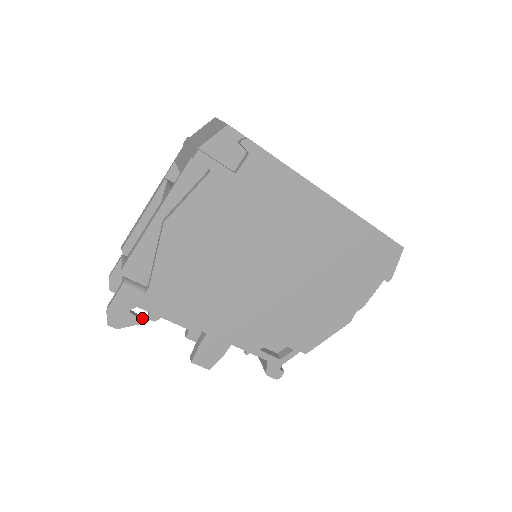
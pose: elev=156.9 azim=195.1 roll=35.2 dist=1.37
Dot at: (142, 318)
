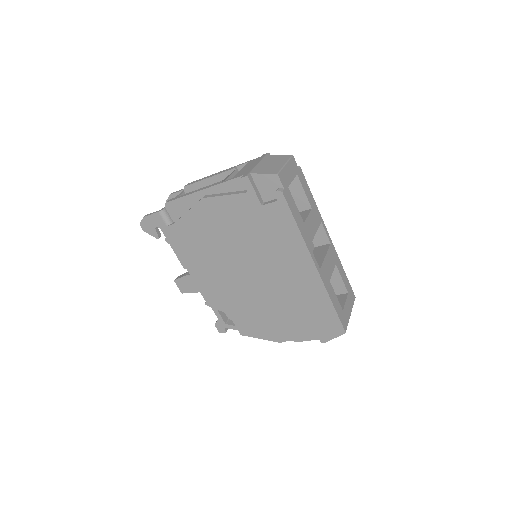
Dot at: occluded
